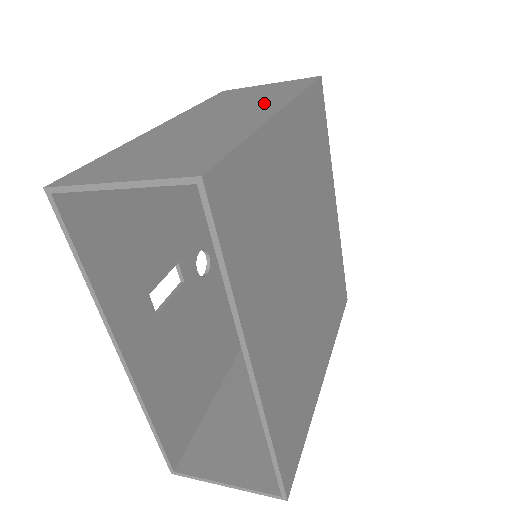
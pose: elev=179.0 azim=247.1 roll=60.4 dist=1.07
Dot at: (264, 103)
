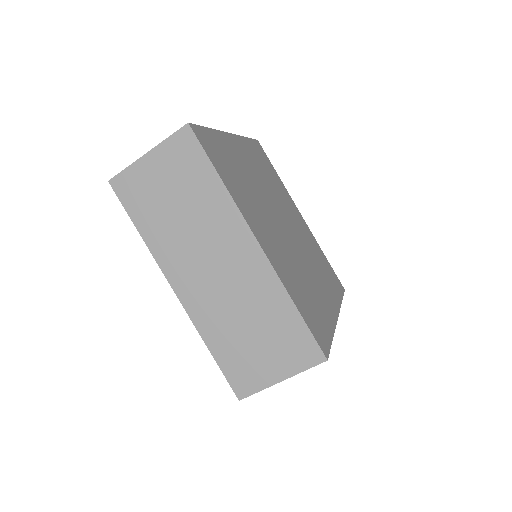
Dot at: occluded
